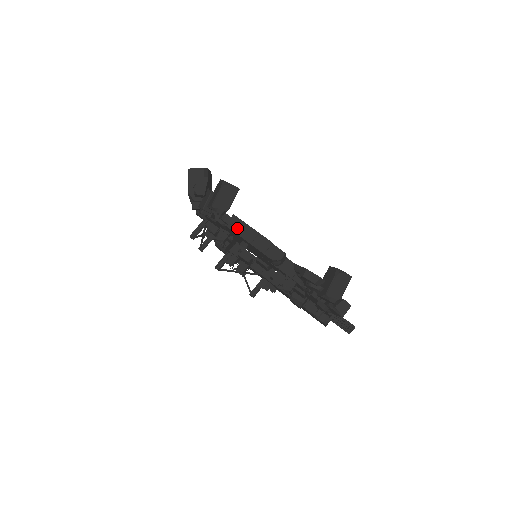
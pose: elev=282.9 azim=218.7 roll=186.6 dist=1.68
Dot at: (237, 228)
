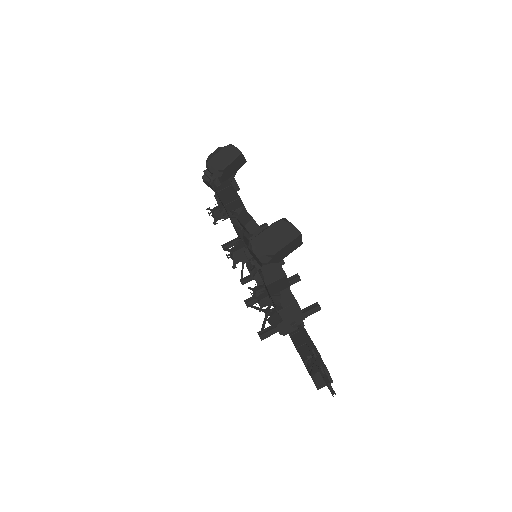
Dot at: (221, 188)
